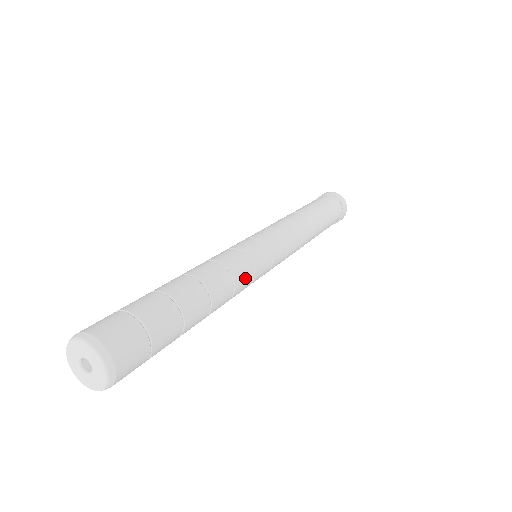
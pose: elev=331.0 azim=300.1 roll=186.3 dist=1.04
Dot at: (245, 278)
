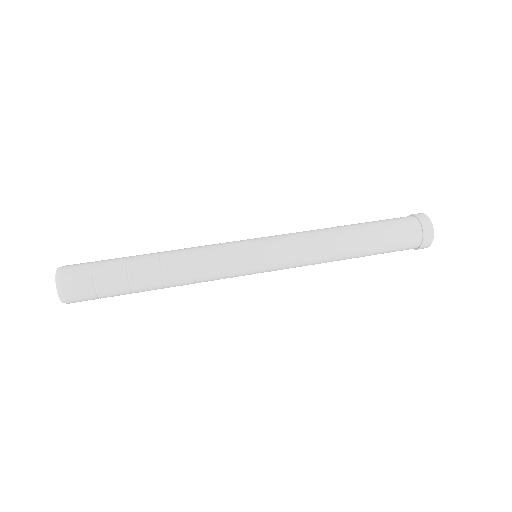
Dot at: (212, 280)
